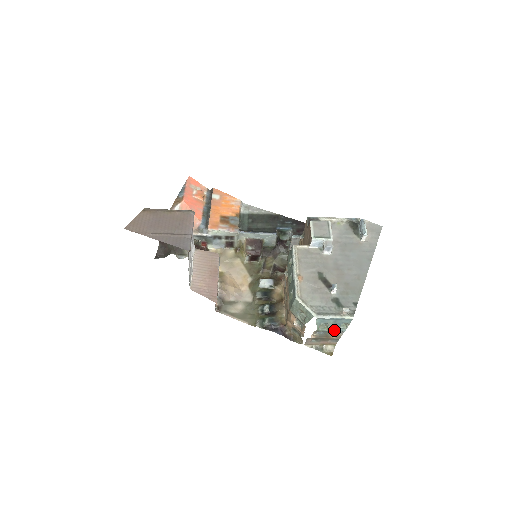
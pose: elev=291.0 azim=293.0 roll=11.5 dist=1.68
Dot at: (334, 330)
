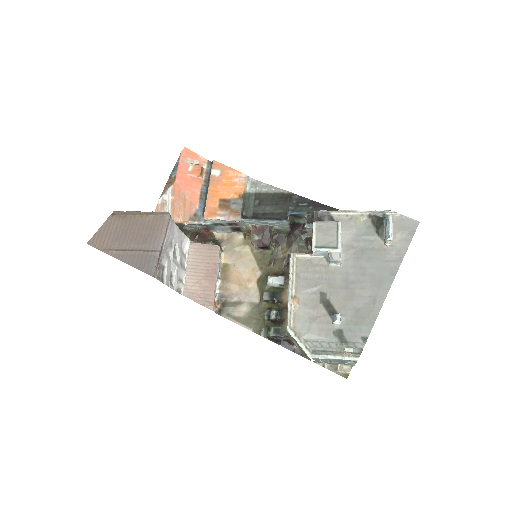
Dot at: (340, 363)
